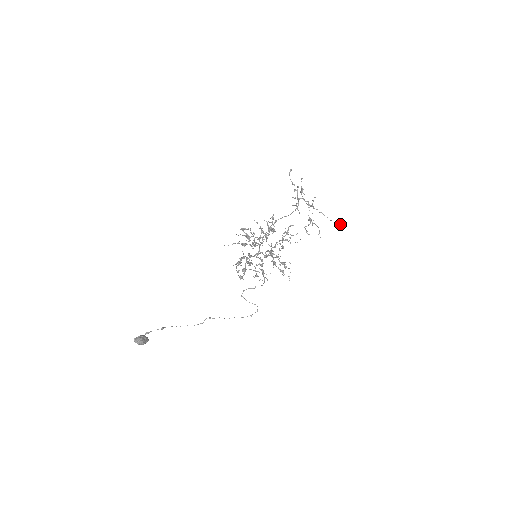
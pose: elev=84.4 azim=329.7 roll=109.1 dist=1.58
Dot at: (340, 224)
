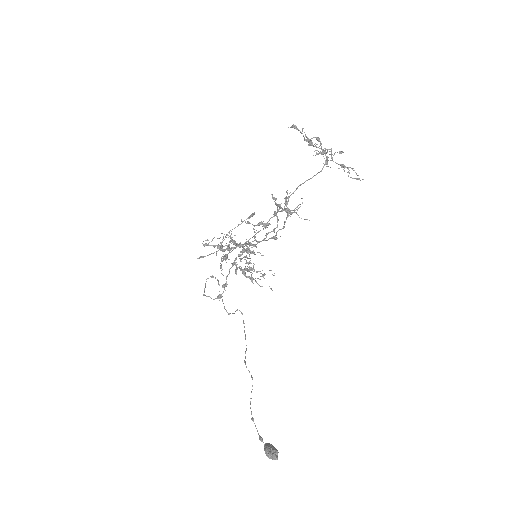
Dot at: occluded
